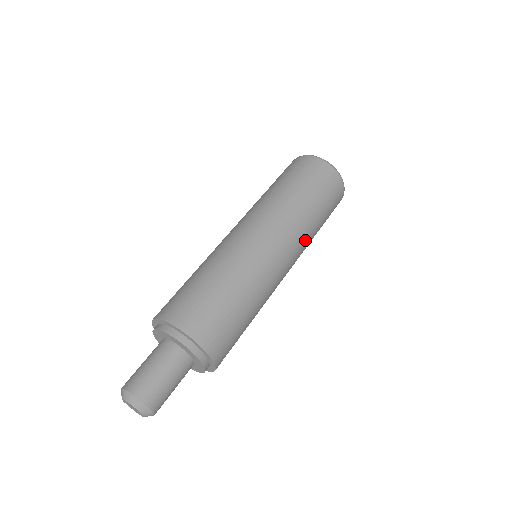
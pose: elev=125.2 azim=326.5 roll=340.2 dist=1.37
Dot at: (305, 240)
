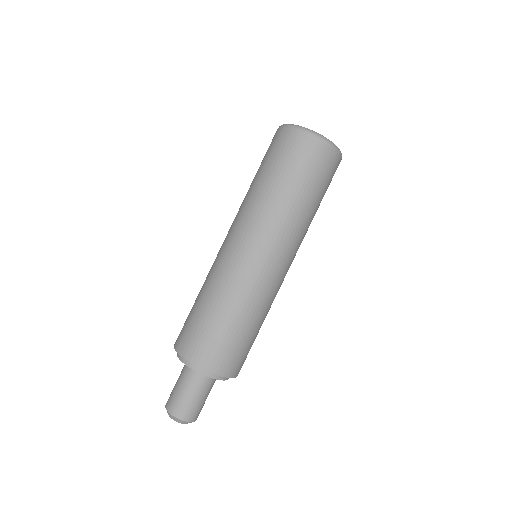
Dot at: (300, 233)
